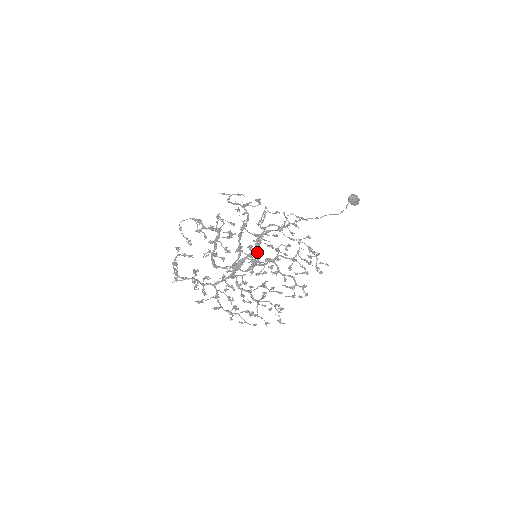
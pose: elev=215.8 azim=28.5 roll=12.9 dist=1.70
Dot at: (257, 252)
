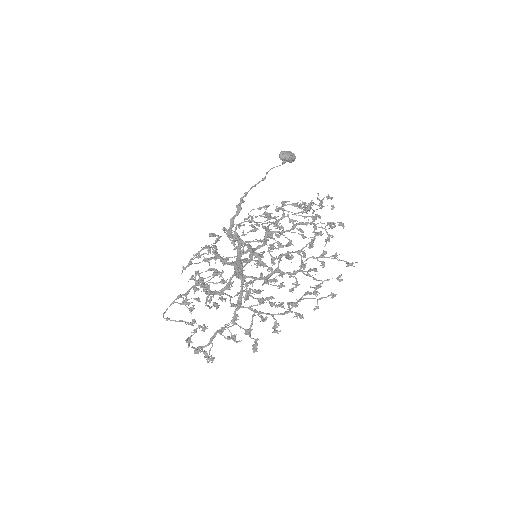
Dot at: occluded
